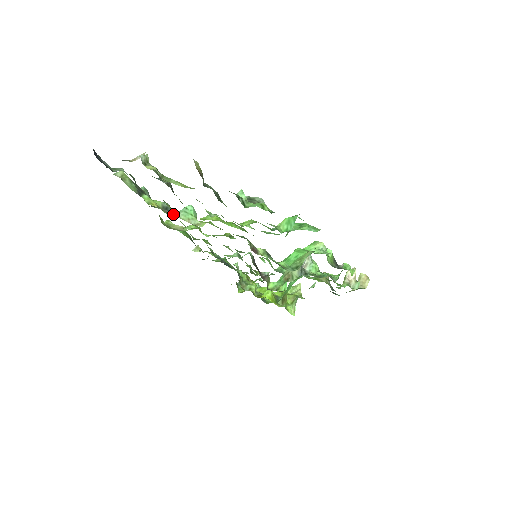
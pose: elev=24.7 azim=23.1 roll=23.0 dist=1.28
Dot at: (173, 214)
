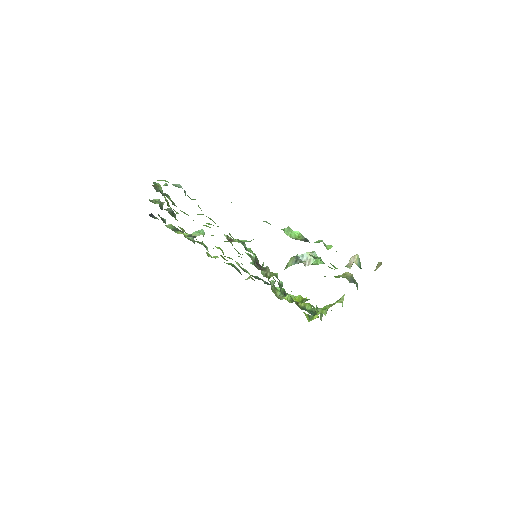
Dot at: occluded
